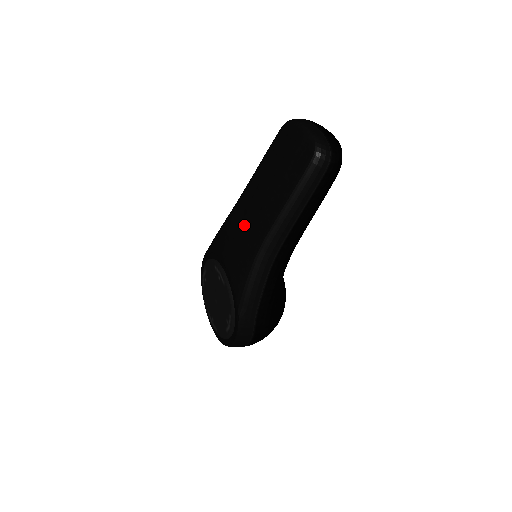
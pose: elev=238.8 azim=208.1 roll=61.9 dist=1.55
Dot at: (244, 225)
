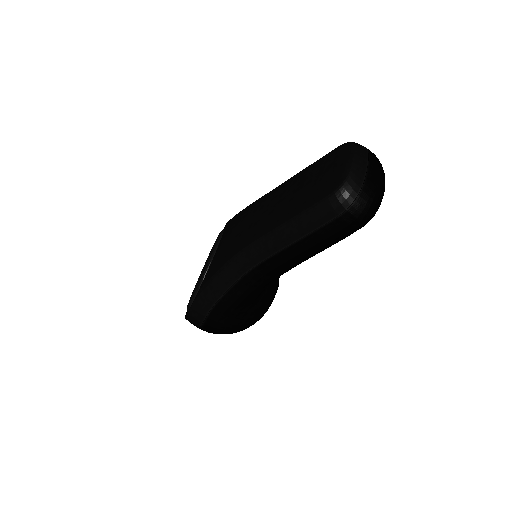
Dot at: (252, 219)
